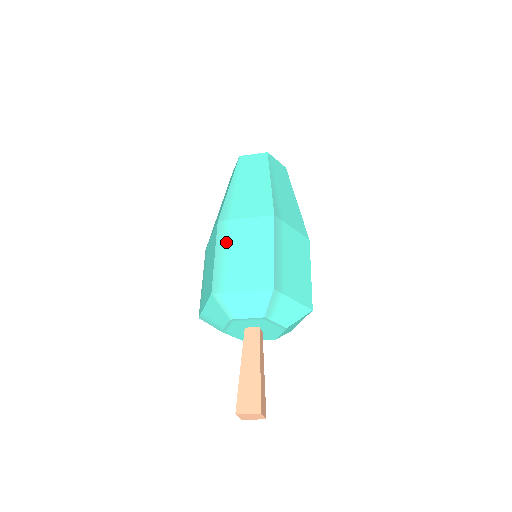
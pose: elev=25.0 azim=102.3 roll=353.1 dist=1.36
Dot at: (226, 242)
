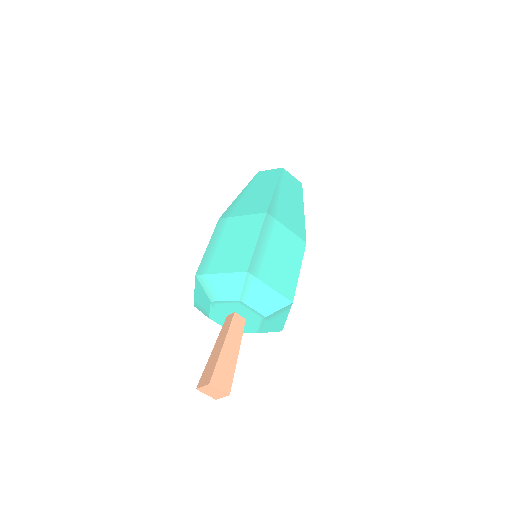
Dot at: (269, 236)
